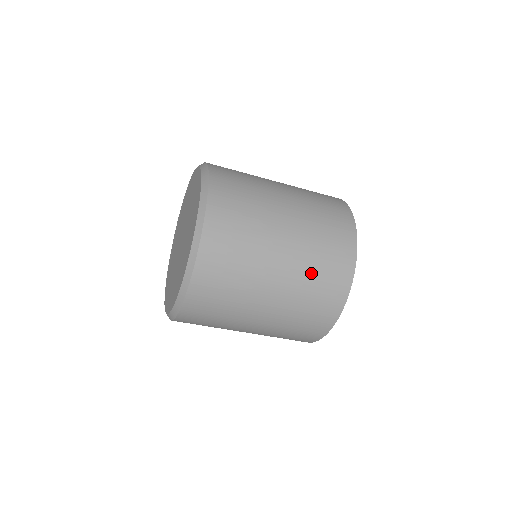
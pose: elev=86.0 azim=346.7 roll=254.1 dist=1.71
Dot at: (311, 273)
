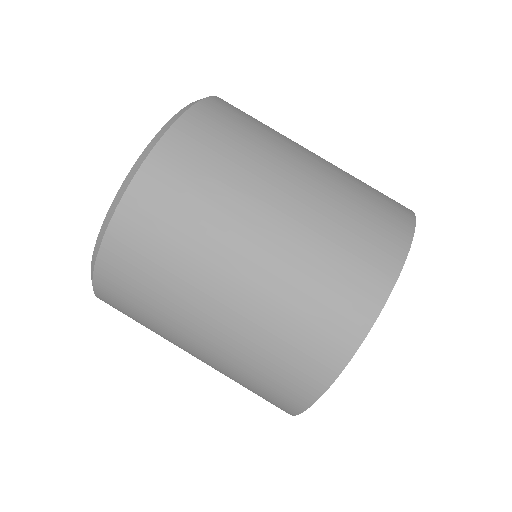
Dot at: (339, 216)
